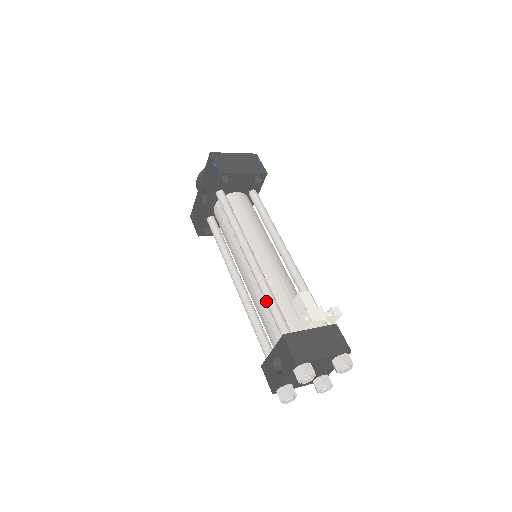
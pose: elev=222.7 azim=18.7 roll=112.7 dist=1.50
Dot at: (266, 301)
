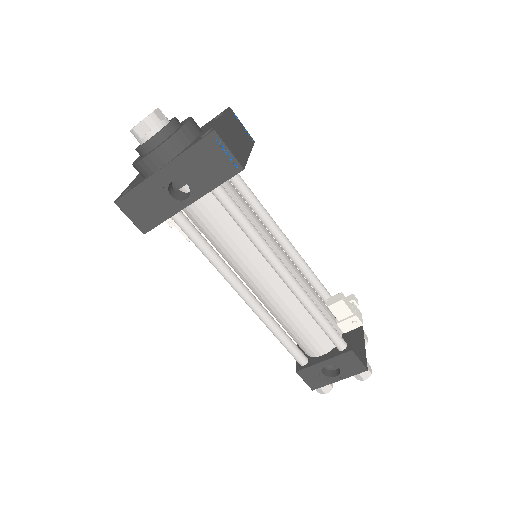
Dot at: (319, 320)
